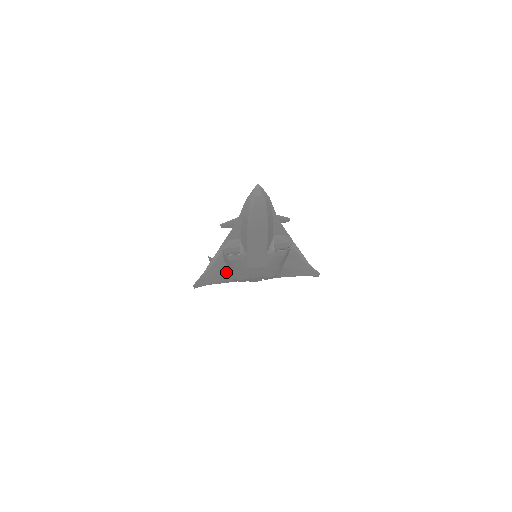
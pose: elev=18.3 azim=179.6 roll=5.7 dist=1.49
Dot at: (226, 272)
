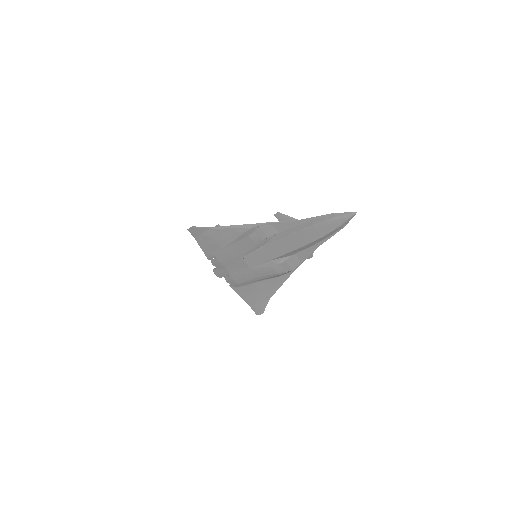
Dot at: (222, 244)
